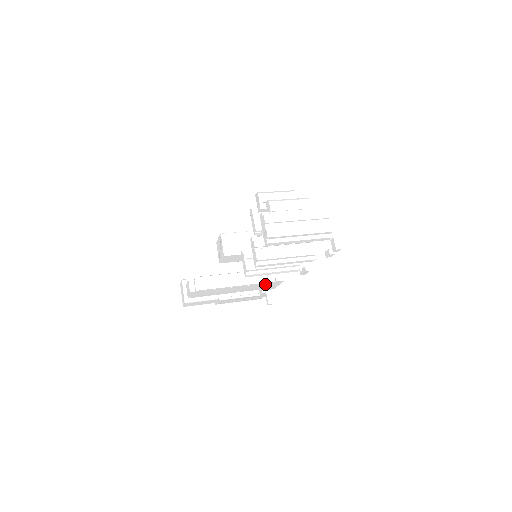
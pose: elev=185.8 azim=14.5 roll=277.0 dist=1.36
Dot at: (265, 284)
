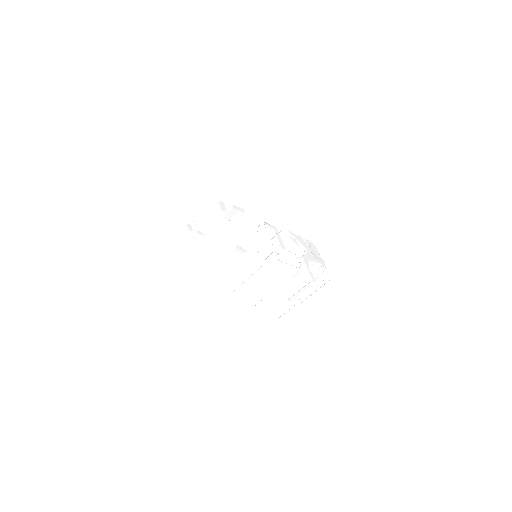
Dot at: (275, 272)
